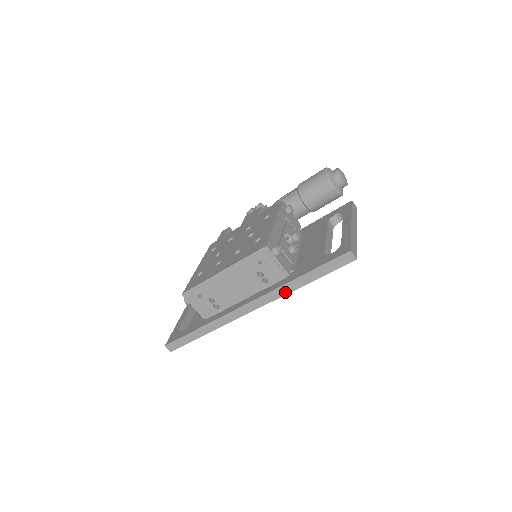
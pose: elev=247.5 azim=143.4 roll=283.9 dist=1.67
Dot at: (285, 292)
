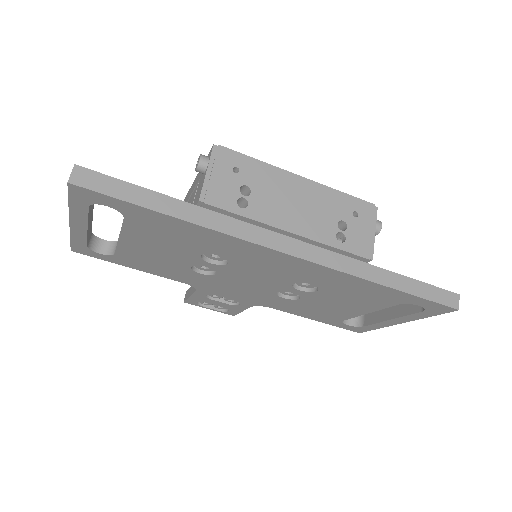
Dot at: (355, 271)
